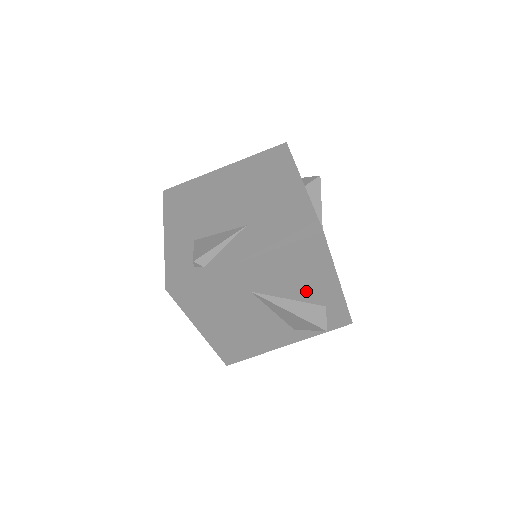
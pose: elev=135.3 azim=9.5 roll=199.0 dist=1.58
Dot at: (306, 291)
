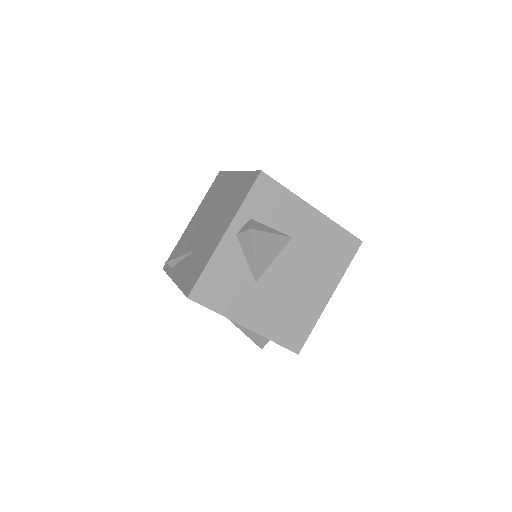
Dot at: occluded
